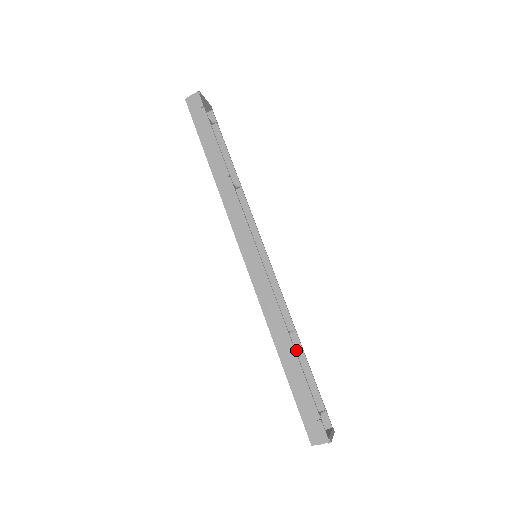
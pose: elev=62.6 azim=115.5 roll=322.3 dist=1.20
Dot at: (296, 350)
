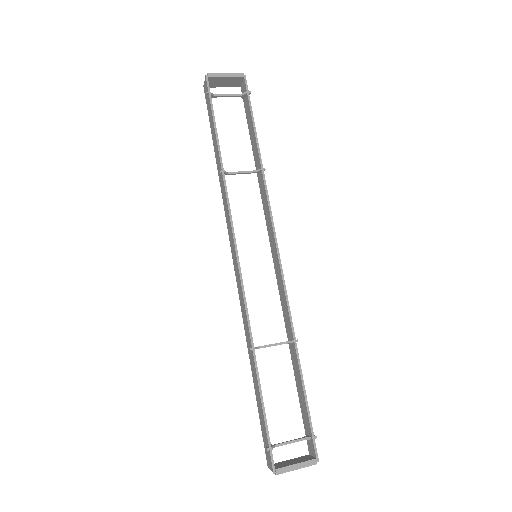
Dot at: (295, 362)
